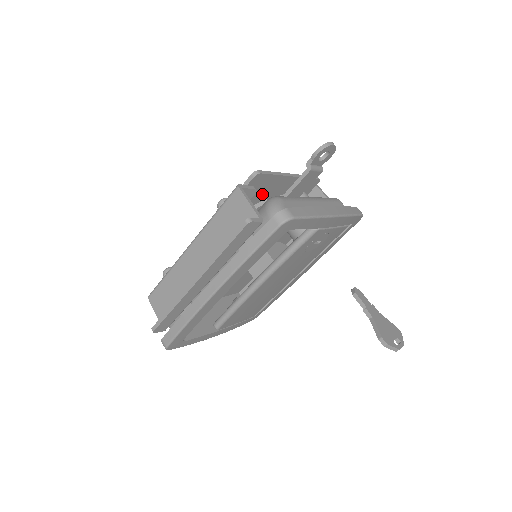
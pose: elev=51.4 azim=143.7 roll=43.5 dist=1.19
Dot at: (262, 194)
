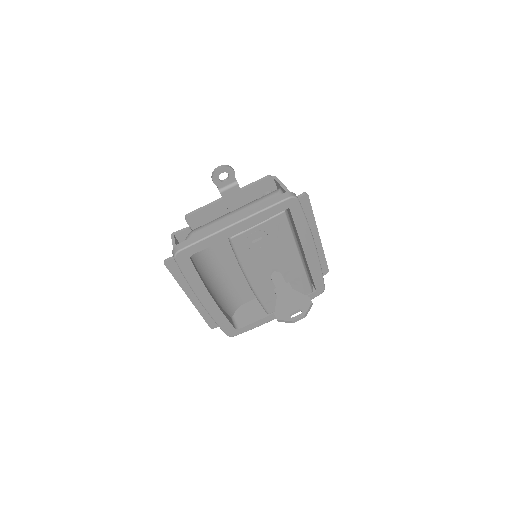
Dot at: occluded
